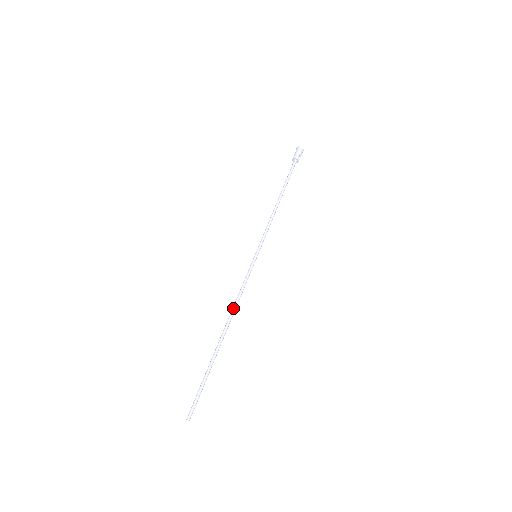
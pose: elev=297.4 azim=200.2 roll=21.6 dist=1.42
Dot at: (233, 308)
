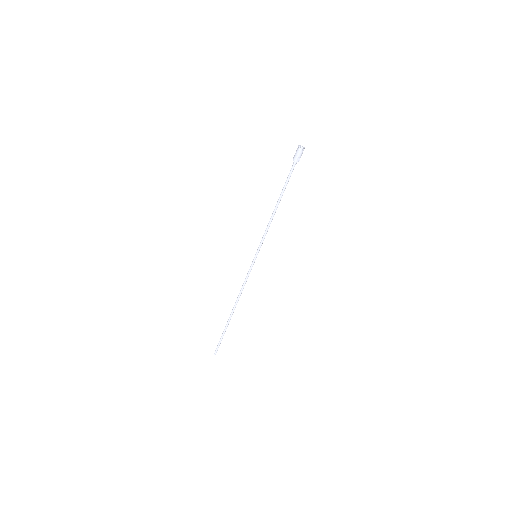
Dot at: (239, 294)
